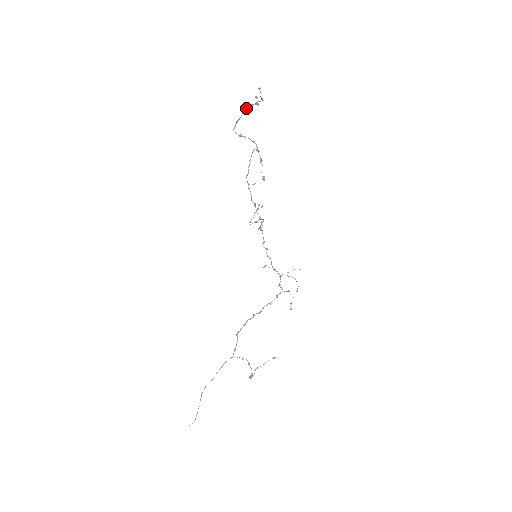
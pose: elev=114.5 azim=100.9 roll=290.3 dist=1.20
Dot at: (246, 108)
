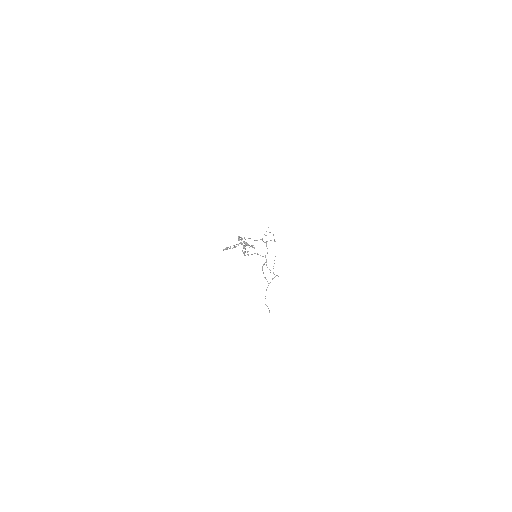
Dot at: occluded
